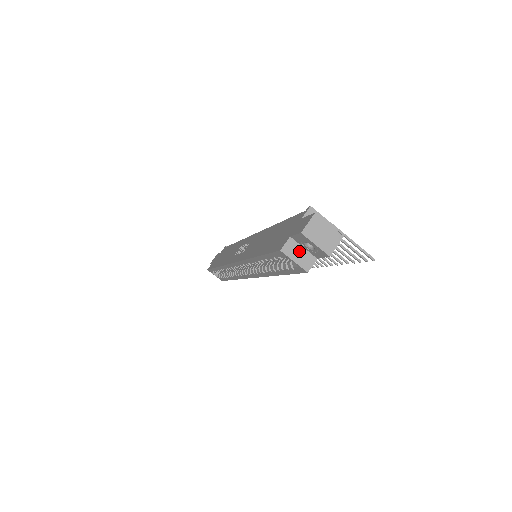
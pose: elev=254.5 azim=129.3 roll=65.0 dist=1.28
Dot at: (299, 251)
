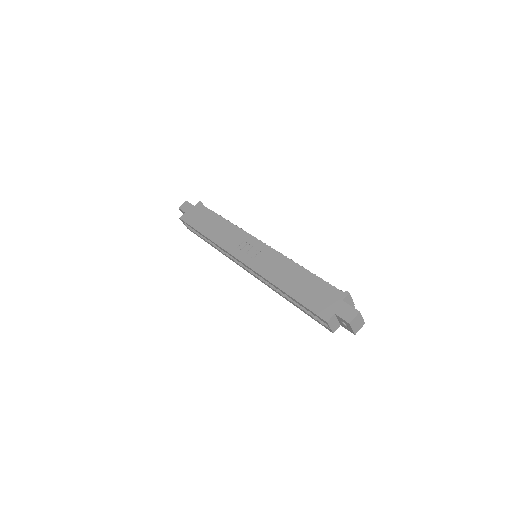
Dot at: (335, 322)
